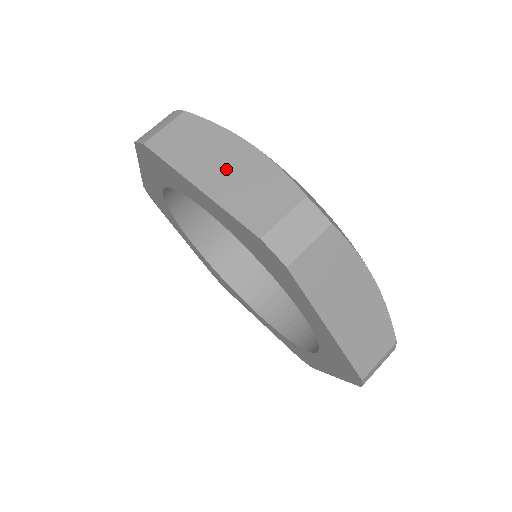
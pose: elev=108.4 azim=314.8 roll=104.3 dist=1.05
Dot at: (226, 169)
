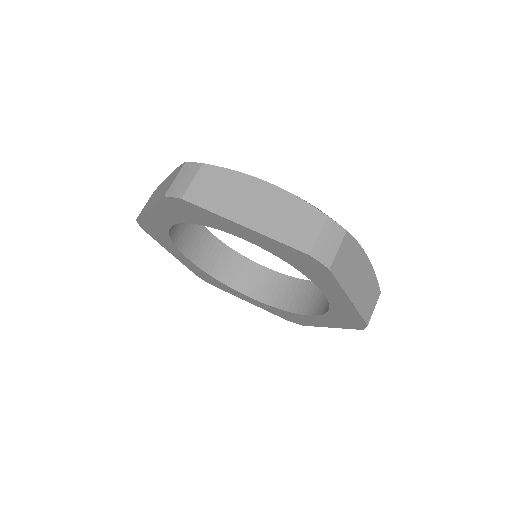
Dot at: (160, 191)
